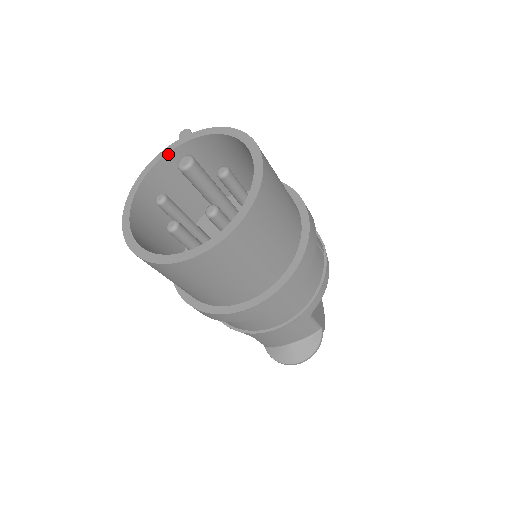
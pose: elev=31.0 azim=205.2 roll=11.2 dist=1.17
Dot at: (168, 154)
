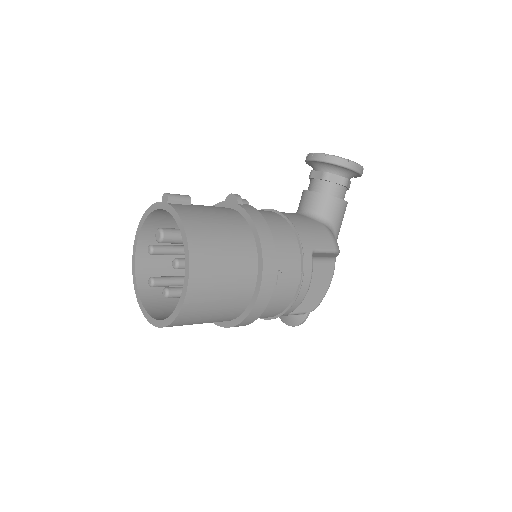
Dot at: (157, 210)
